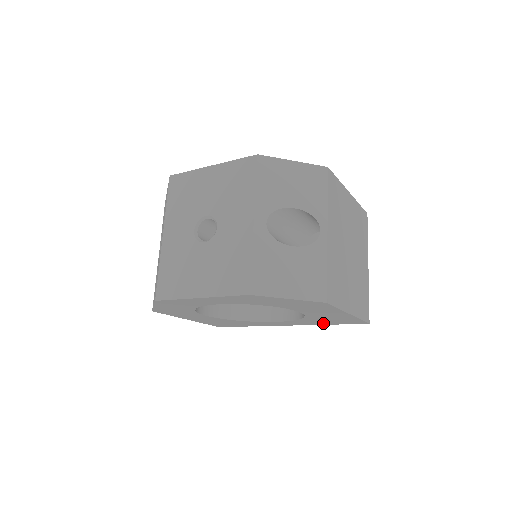
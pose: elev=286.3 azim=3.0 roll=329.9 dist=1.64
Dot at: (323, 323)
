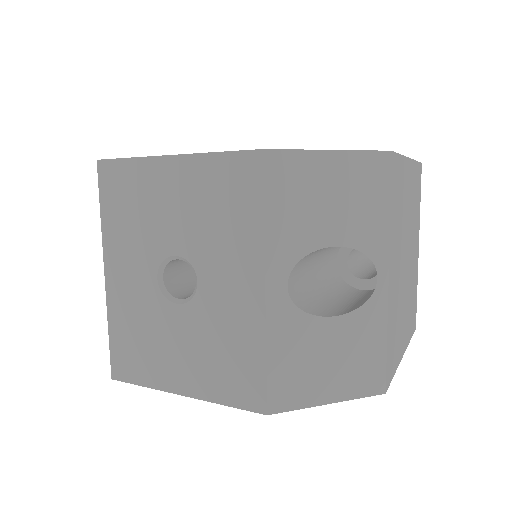
Dot at: occluded
